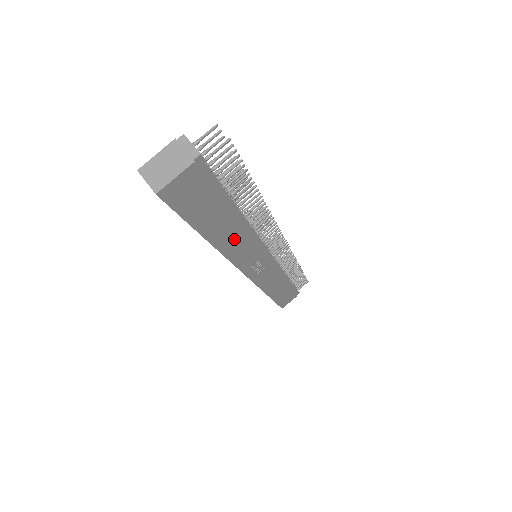
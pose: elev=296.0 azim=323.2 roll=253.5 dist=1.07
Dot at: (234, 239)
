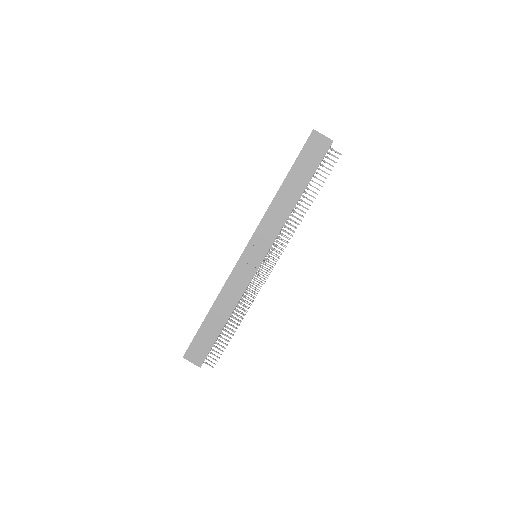
Dot at: (282, 205)
